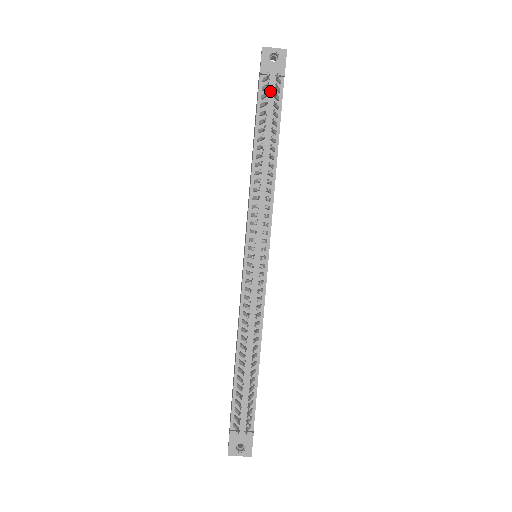
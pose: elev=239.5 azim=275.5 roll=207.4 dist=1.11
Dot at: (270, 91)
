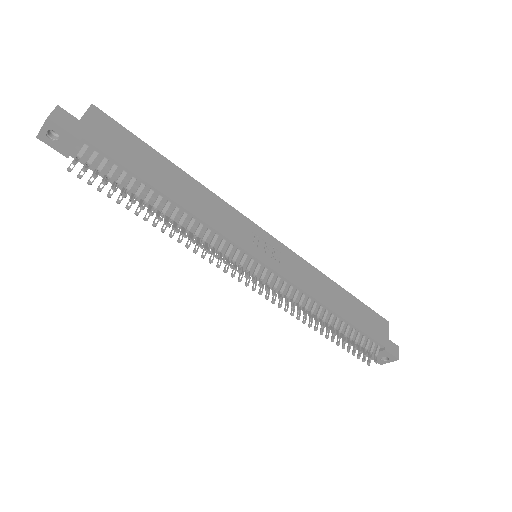
Dot at: (93, 163)
